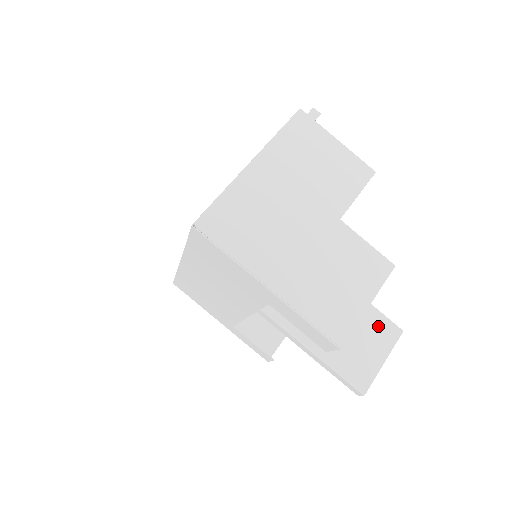
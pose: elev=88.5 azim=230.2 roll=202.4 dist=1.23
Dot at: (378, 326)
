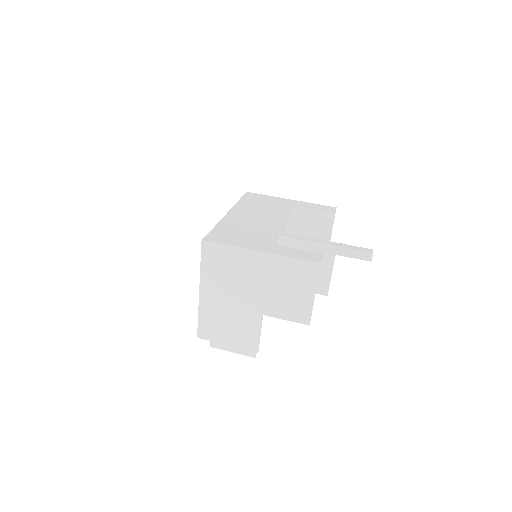
Dot at: occluded
